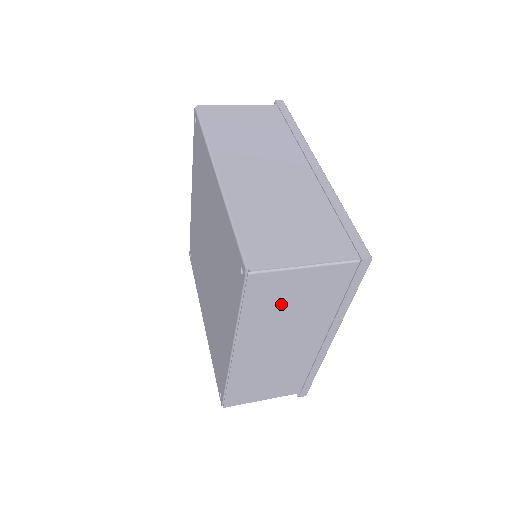
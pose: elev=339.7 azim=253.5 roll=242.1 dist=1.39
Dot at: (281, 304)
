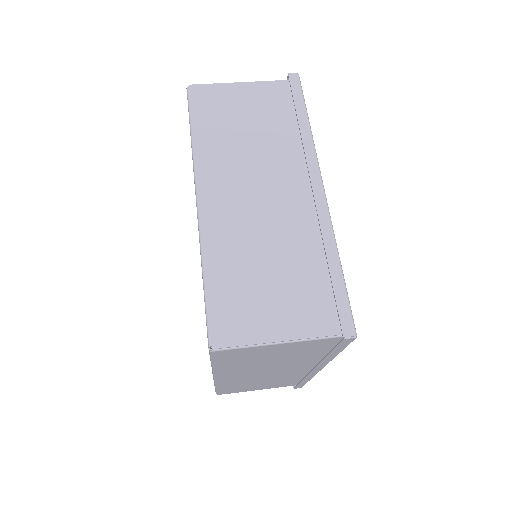
Dot at: (256, 359)
